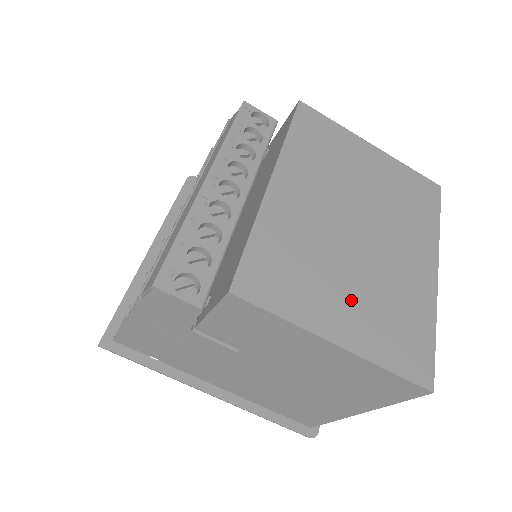
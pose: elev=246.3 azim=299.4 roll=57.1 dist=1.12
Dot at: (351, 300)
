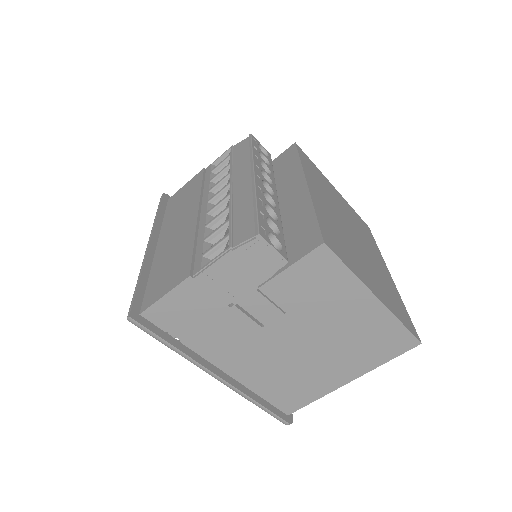
Dot at: (370, 274)
